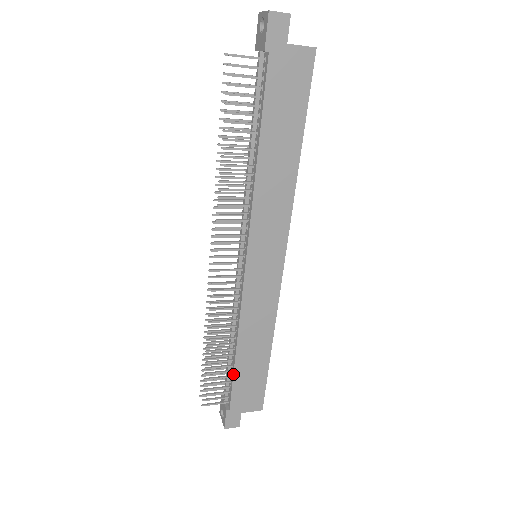
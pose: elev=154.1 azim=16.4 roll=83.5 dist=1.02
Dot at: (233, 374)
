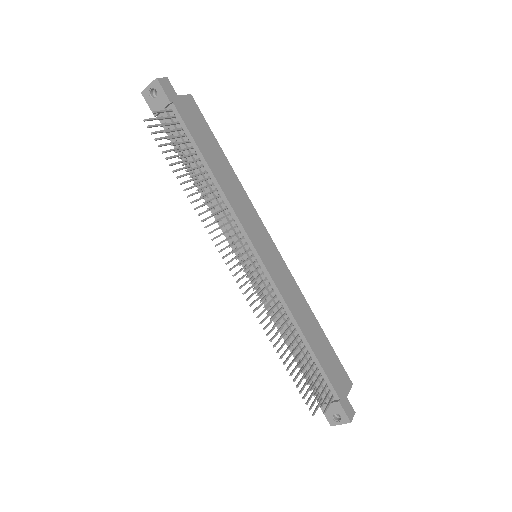
Dot at: (318, 362)
